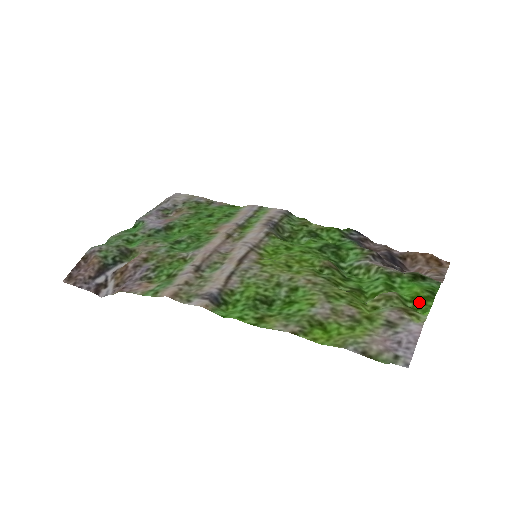
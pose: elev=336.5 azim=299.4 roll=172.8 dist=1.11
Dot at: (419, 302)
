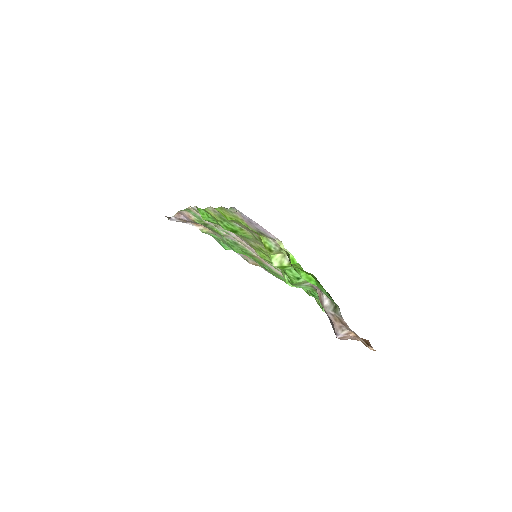
Dot at: (301, 269)
